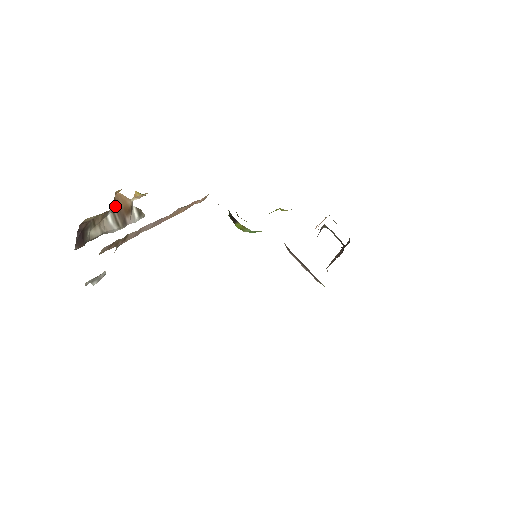
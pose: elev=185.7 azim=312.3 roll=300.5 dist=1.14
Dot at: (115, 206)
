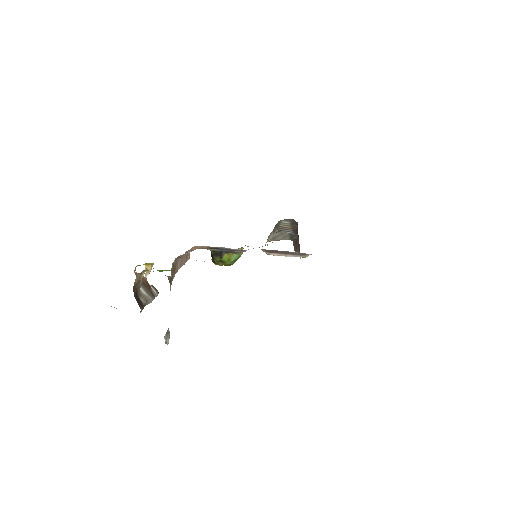
Dot at: occluded
